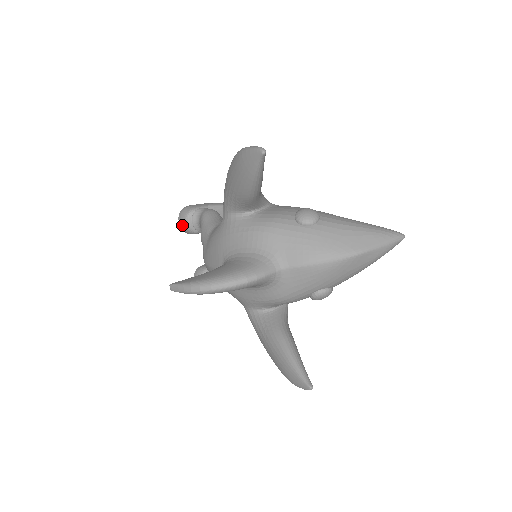
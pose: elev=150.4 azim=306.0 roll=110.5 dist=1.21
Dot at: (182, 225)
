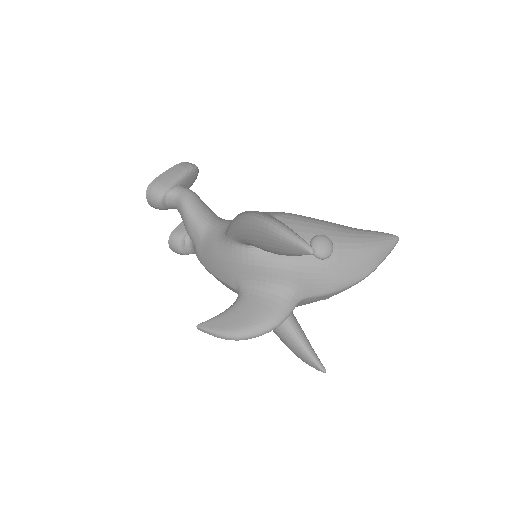
Dot at: (153, 206)
